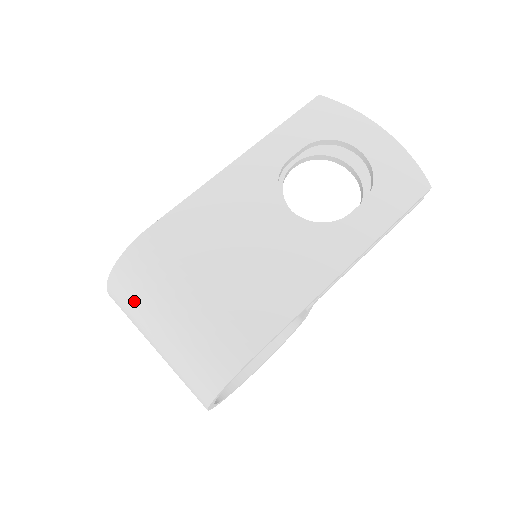
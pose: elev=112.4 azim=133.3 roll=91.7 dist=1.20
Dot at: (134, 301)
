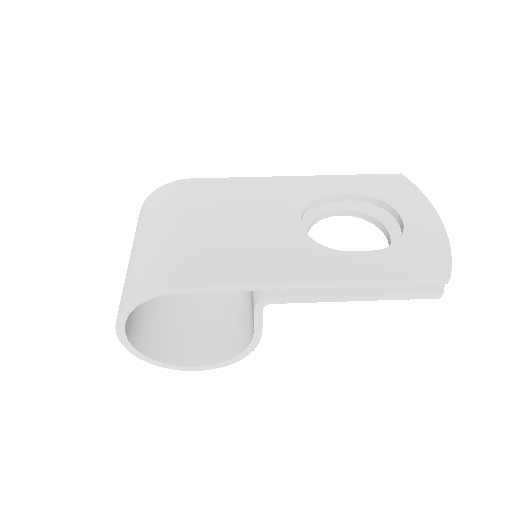
Dot at: (142, 220)
